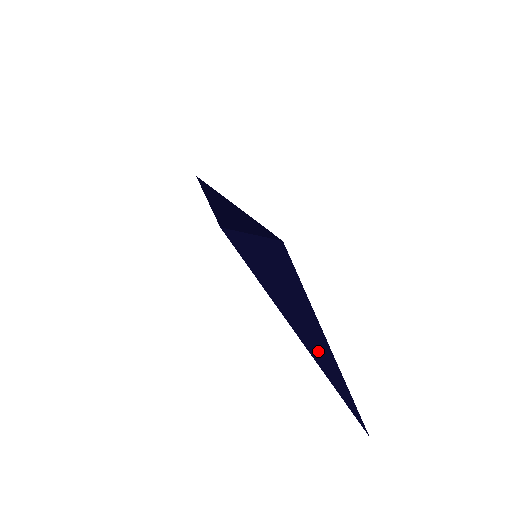
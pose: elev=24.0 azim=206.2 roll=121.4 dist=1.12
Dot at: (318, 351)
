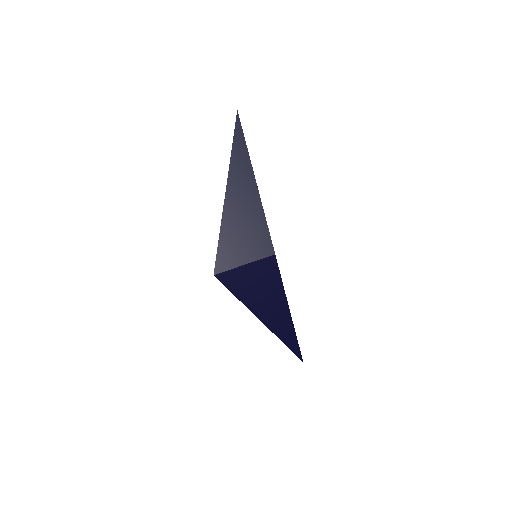
Dot at: (280, 328)
